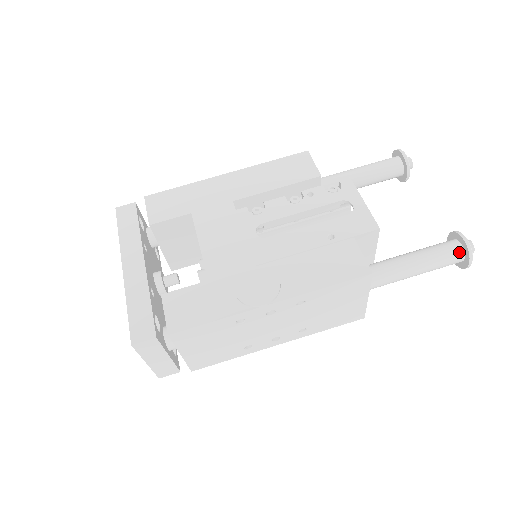
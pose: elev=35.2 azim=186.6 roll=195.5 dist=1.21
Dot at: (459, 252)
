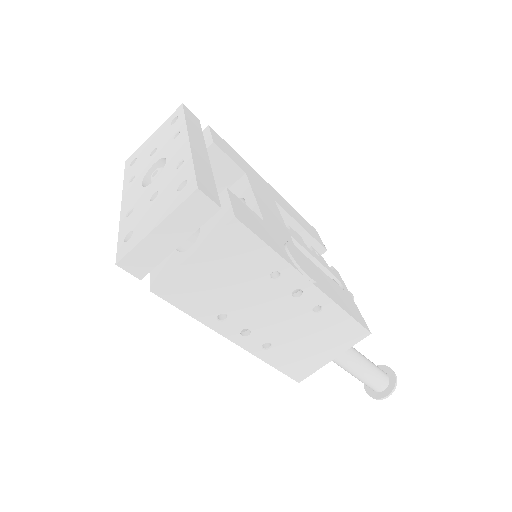
Dot at: (387, 381)
